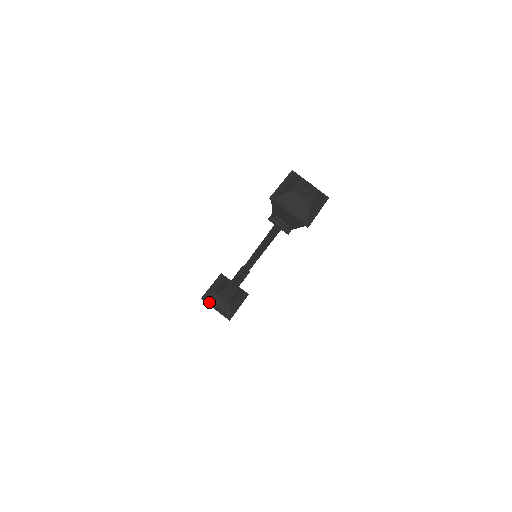
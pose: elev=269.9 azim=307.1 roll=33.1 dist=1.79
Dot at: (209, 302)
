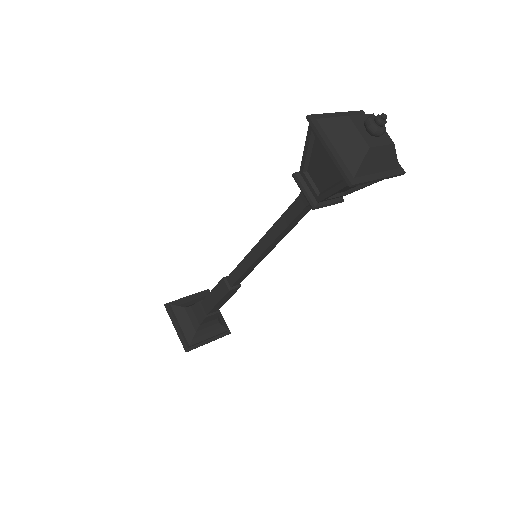
Dot at: (172, 314)
